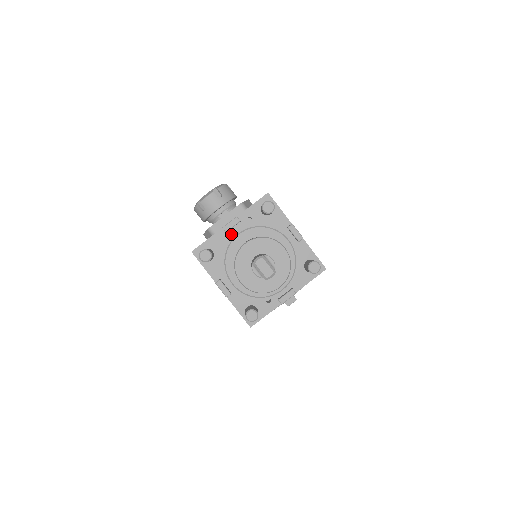
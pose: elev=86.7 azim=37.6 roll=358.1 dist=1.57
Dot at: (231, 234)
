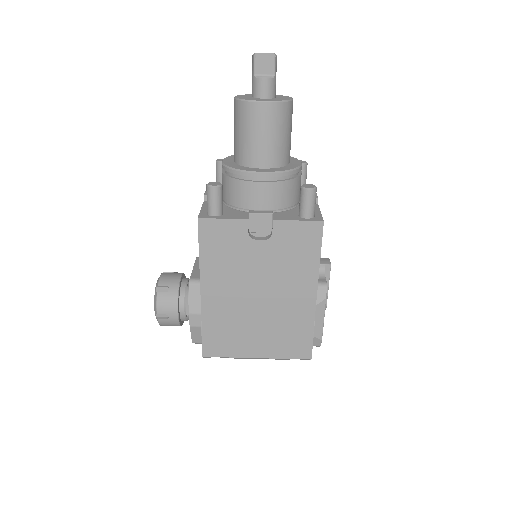
Dot at: occluded
